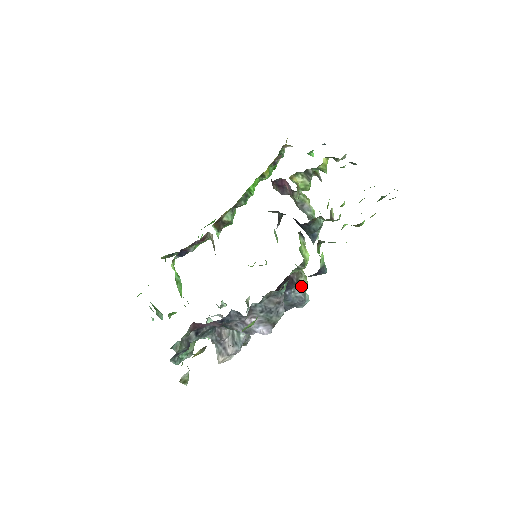
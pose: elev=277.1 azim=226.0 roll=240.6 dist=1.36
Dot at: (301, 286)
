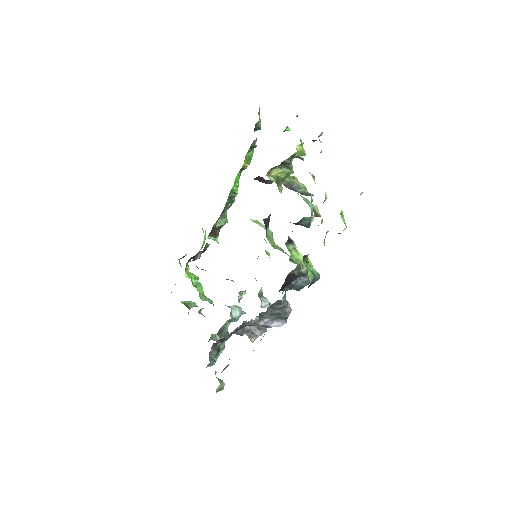
Dot at: (305, 274)
